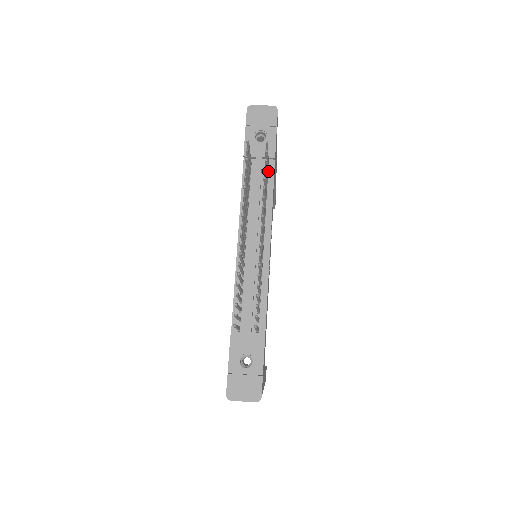
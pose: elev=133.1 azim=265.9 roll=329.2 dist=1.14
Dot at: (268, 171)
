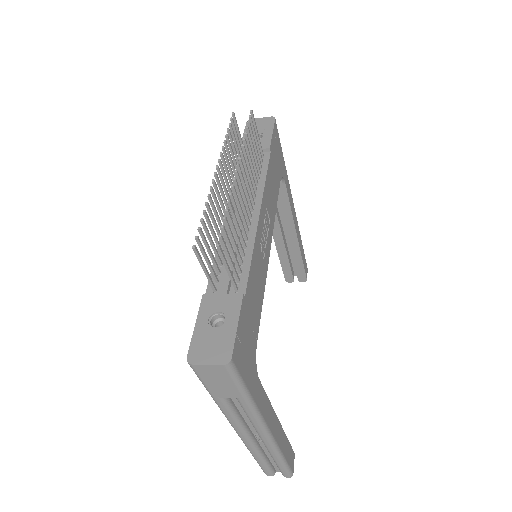
Dot at: (263, 160)
